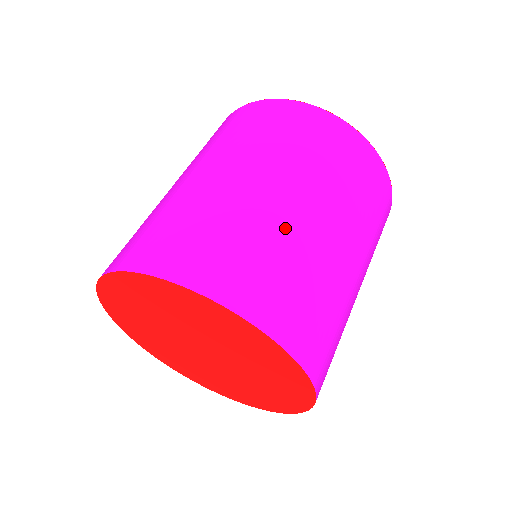
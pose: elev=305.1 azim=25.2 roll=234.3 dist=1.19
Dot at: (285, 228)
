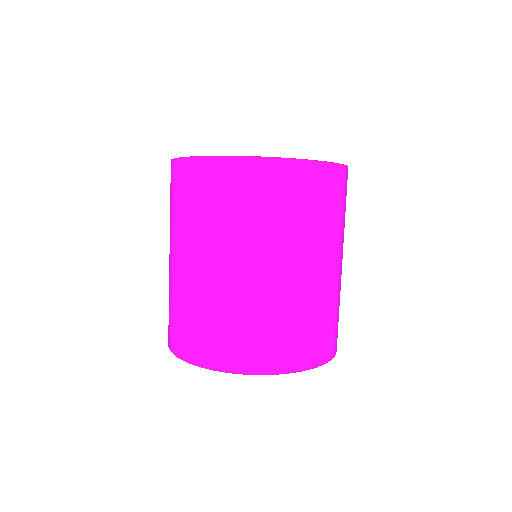
Dot at: (289, 298)
